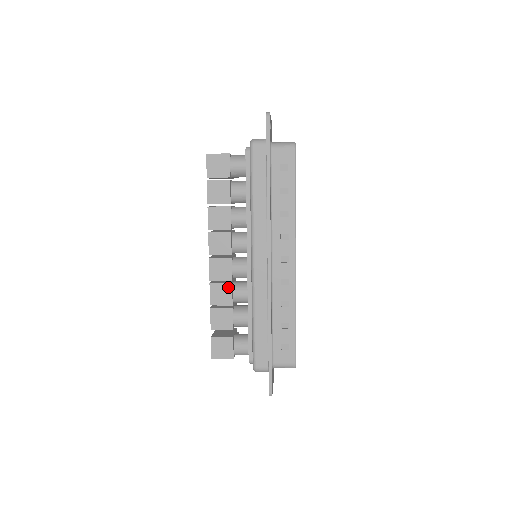
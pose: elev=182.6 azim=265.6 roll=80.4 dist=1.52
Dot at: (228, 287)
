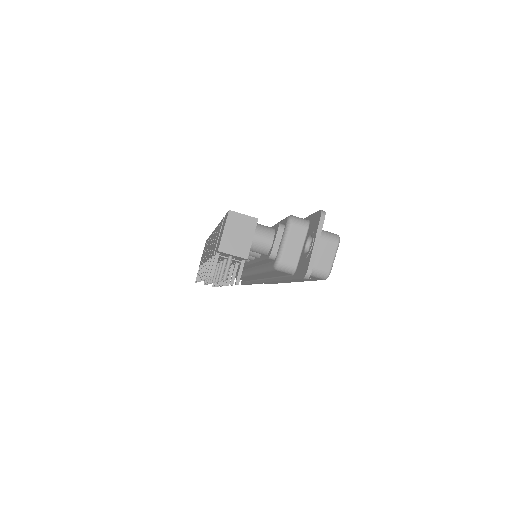
Dot at: occluded
